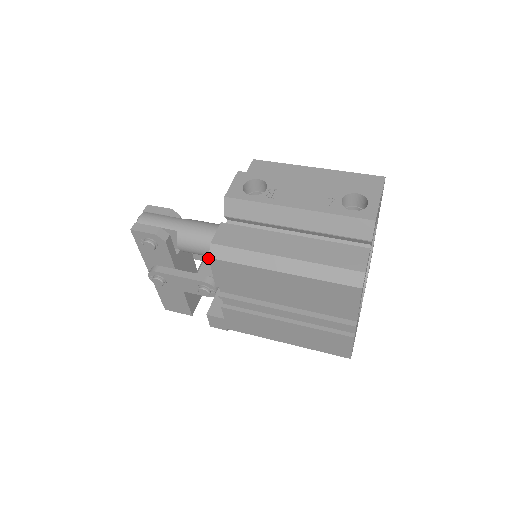
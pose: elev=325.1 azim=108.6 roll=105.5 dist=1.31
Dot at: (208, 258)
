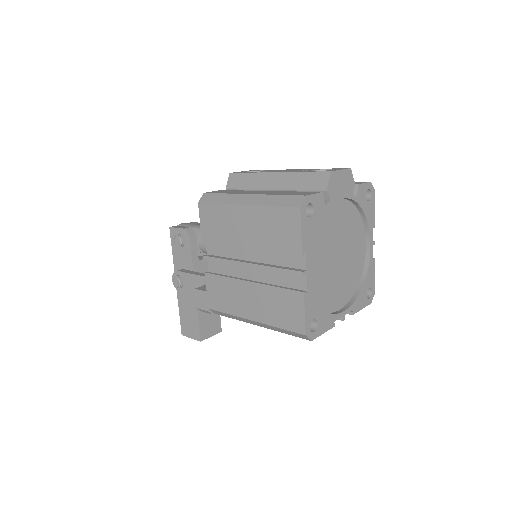
Dot at: (198, 203)
